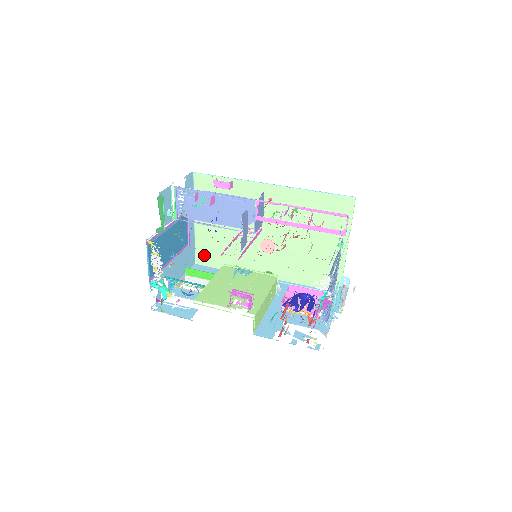
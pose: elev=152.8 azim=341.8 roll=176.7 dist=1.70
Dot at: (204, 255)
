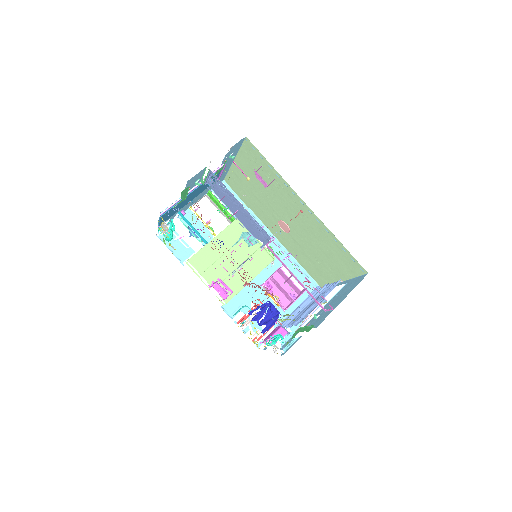
Dot at: (233, 183)
